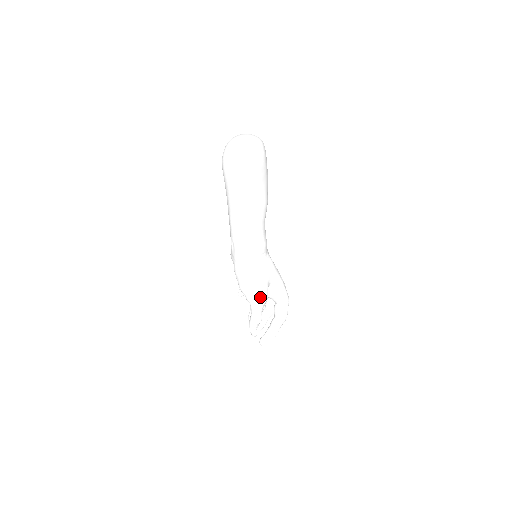
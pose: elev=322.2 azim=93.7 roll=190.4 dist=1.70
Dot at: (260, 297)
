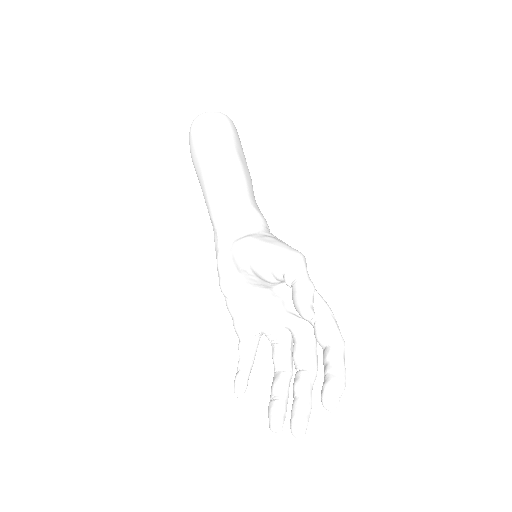
Dot at: (295, 250)
